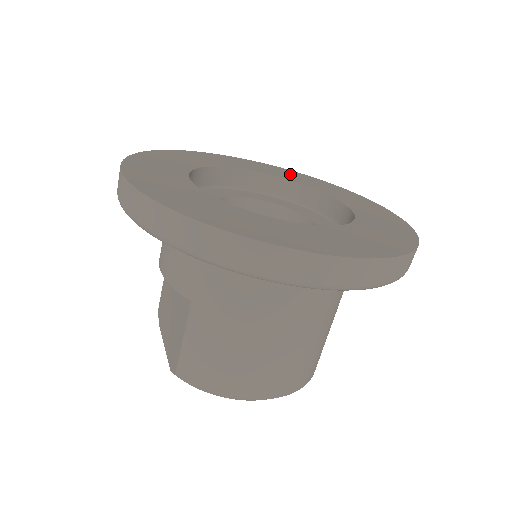
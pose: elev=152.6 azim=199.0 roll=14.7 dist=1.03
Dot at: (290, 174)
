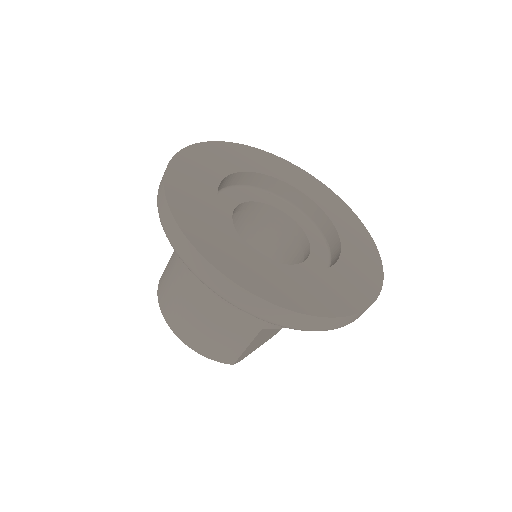
Dot at: (356, 232)
